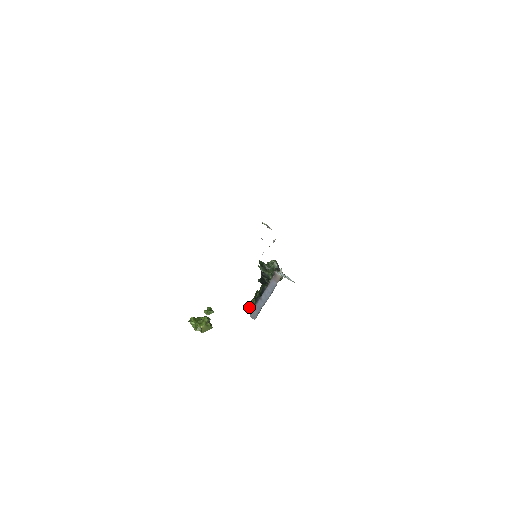
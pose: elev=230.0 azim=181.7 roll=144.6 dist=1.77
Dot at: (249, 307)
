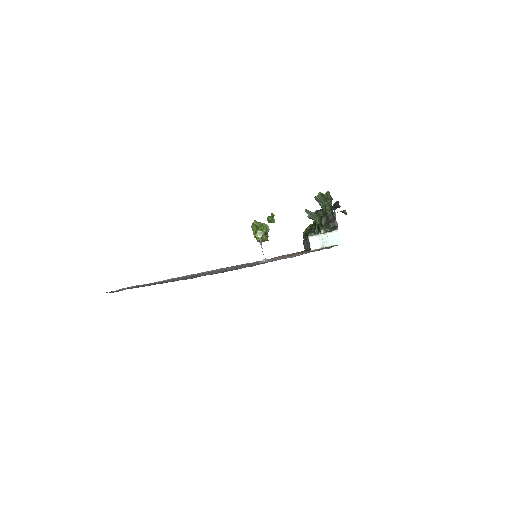
Dot at: occluded
